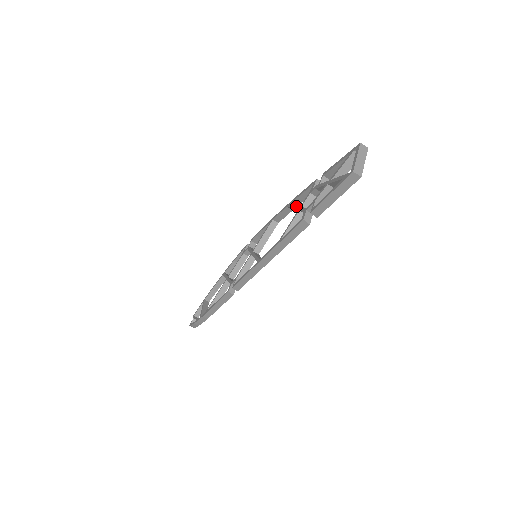
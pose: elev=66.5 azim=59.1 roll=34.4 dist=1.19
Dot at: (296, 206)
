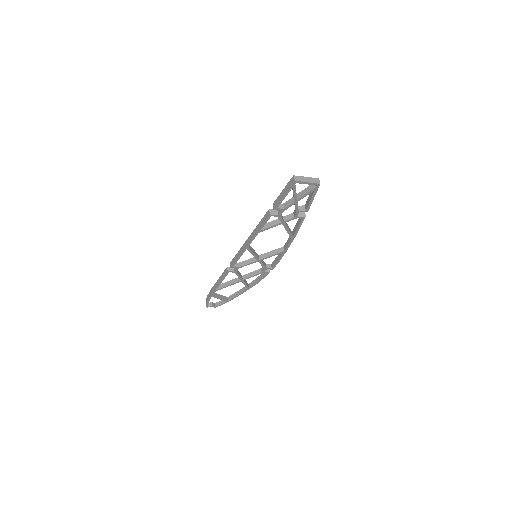
Dot at: occluded
